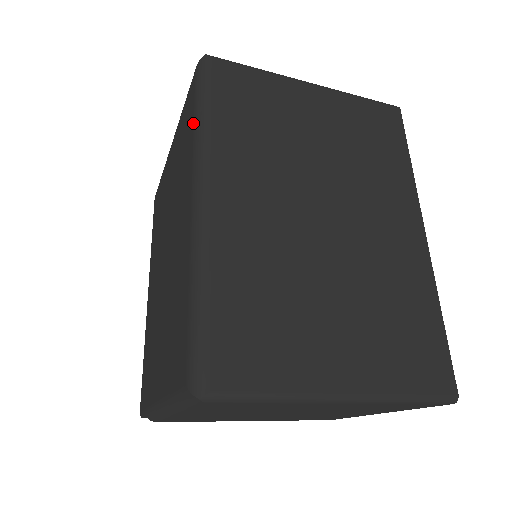
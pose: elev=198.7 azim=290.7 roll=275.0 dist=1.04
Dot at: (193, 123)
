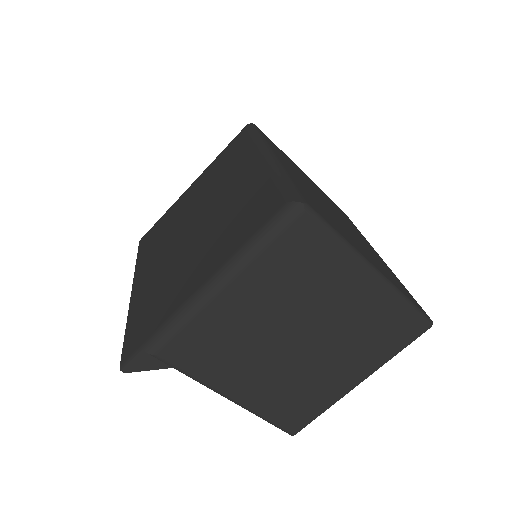
Dot at: (250, 138)
